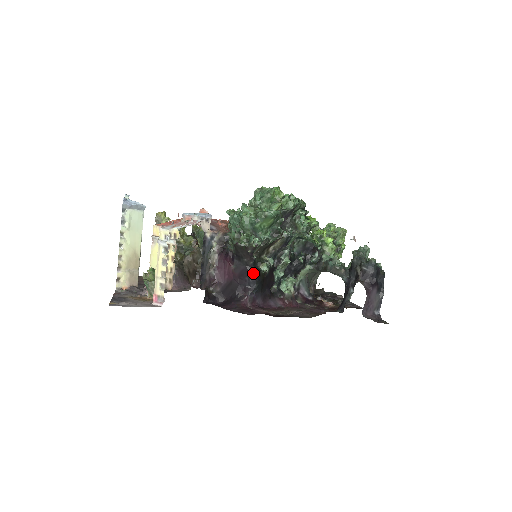
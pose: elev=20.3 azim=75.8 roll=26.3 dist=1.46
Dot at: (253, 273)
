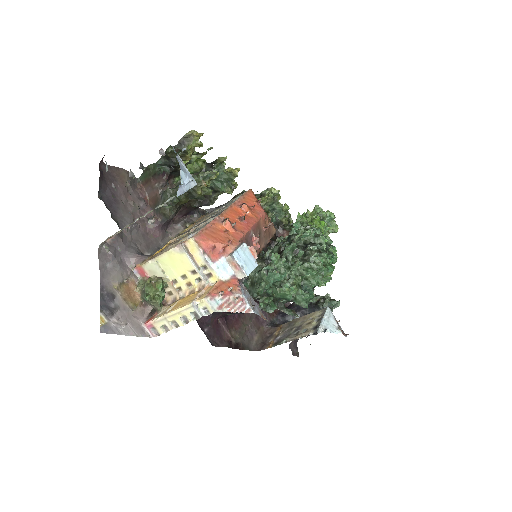
Dot at: occluded
